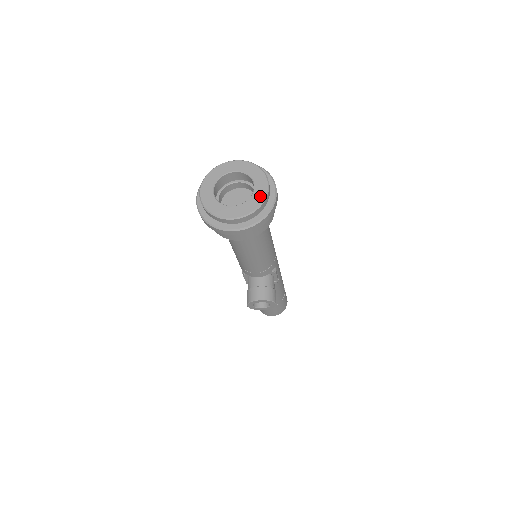
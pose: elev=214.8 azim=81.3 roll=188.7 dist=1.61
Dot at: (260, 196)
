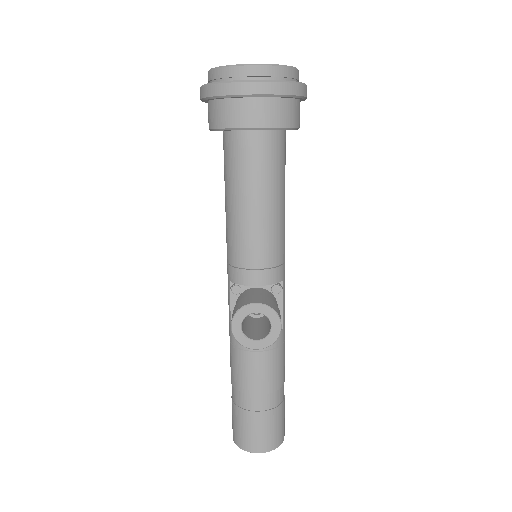
Dot at: occluded
